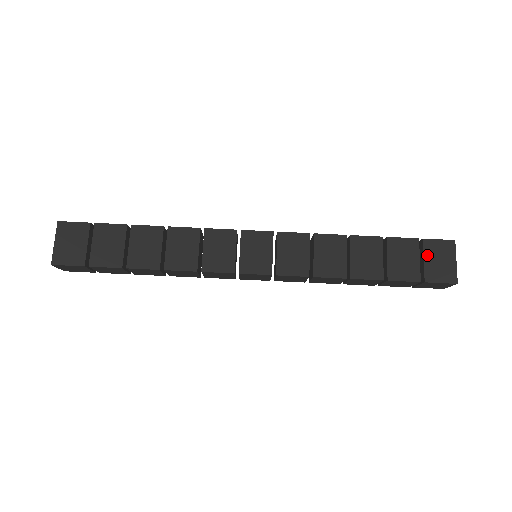
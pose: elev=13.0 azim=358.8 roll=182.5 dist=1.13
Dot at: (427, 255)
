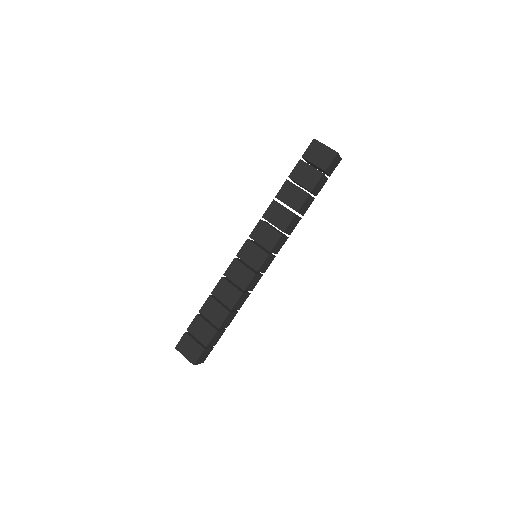
Dot at: (312, 160)
